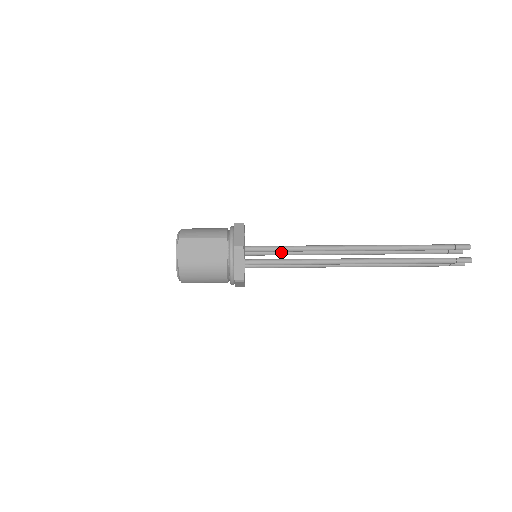
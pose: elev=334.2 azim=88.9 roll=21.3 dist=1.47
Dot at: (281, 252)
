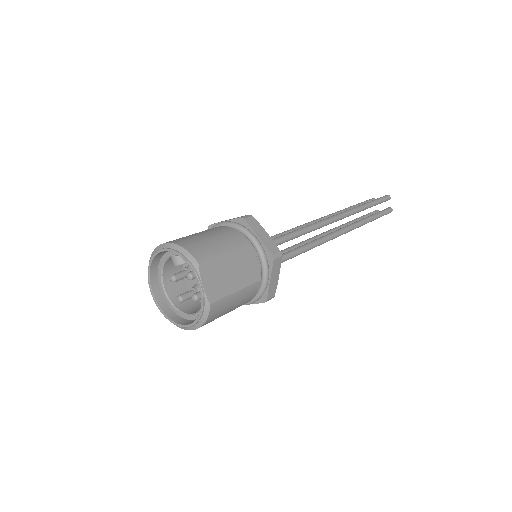
Dot at: occluded
